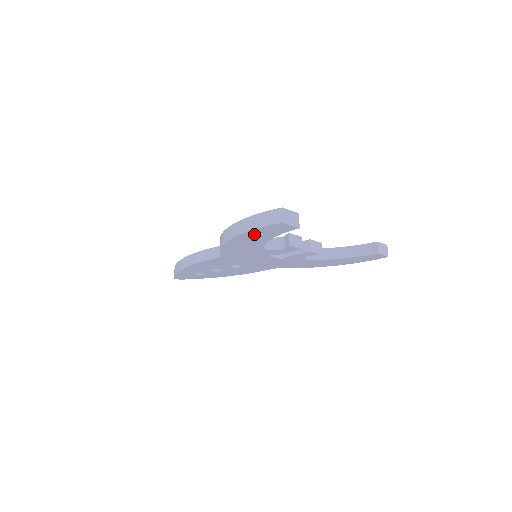
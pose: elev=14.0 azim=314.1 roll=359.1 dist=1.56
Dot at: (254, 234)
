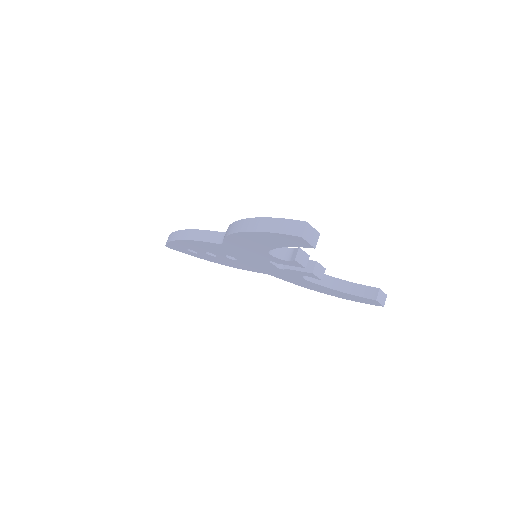
Dot at: (267, 236)
